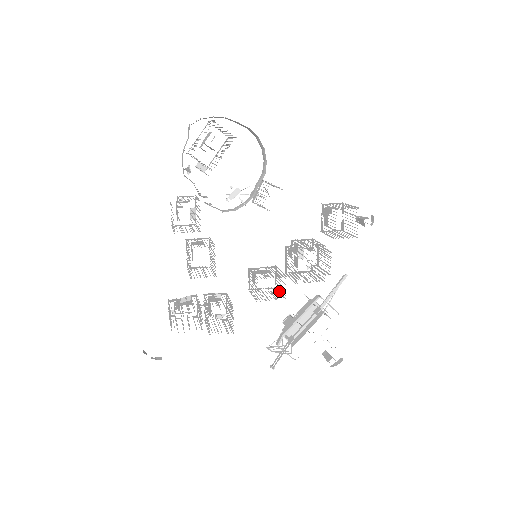
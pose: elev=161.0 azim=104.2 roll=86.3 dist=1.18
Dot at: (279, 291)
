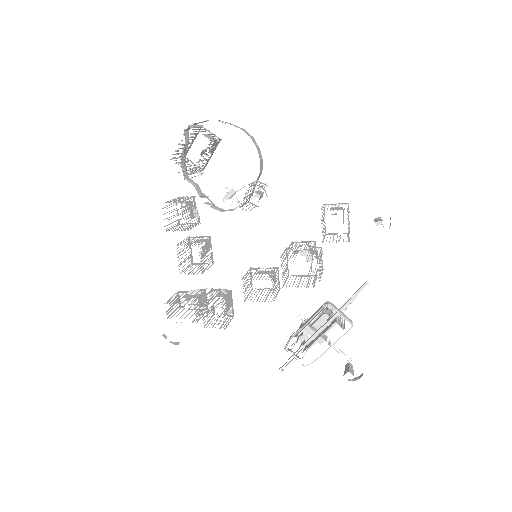
Dot at: occluded
